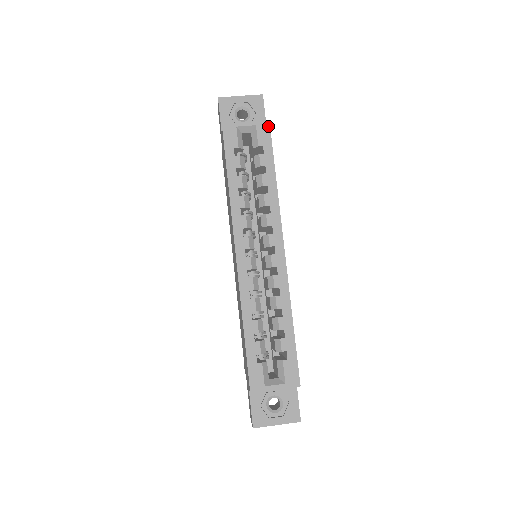
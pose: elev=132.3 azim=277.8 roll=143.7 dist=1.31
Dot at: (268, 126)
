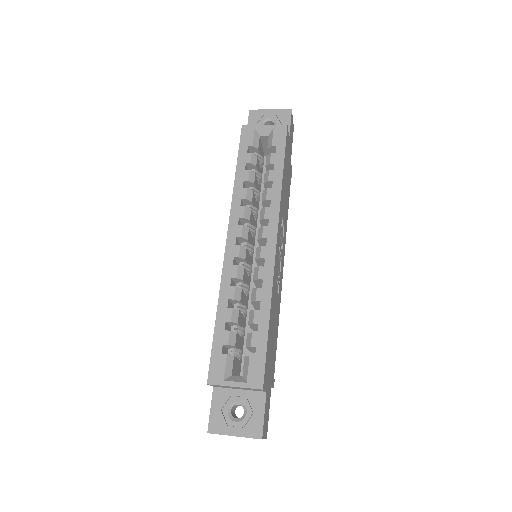
Dot at: (285, 130)
